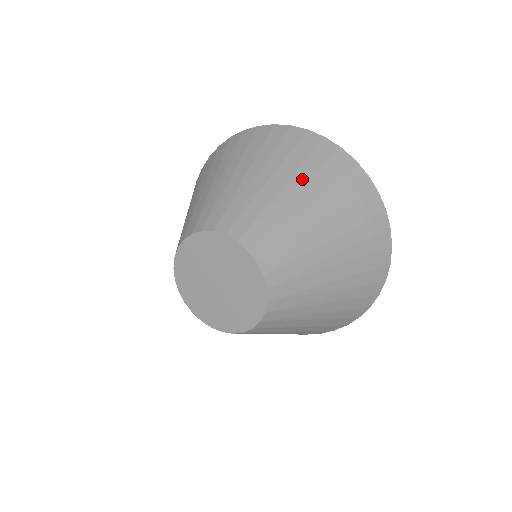
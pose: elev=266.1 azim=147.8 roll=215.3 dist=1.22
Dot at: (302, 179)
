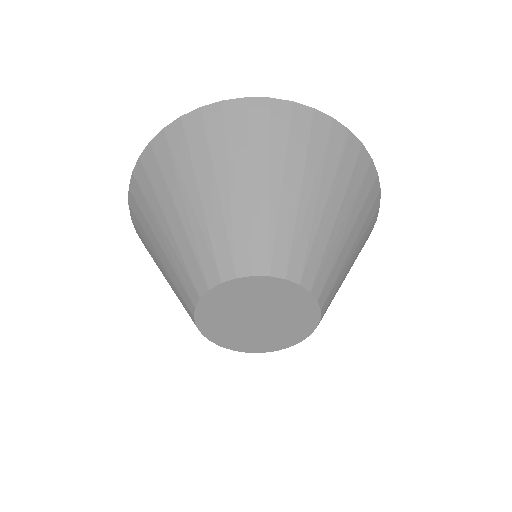
Dot at: (224, 166)
